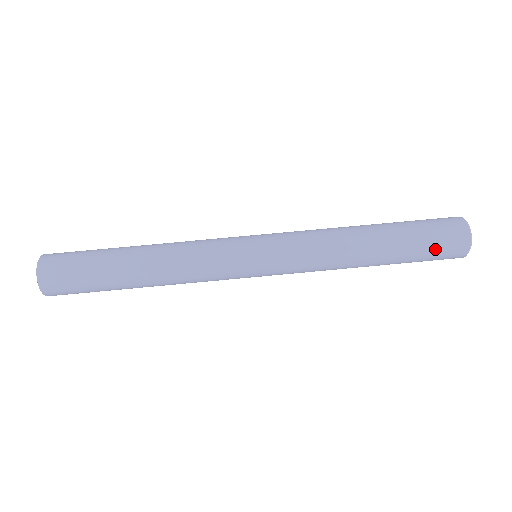
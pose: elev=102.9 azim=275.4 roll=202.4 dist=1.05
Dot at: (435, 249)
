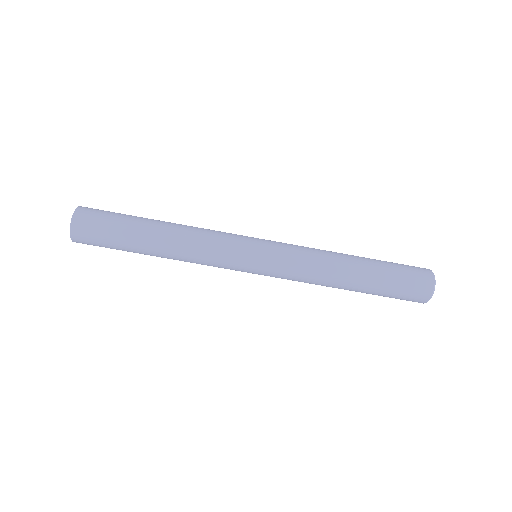
Dot at: (403, 289)
